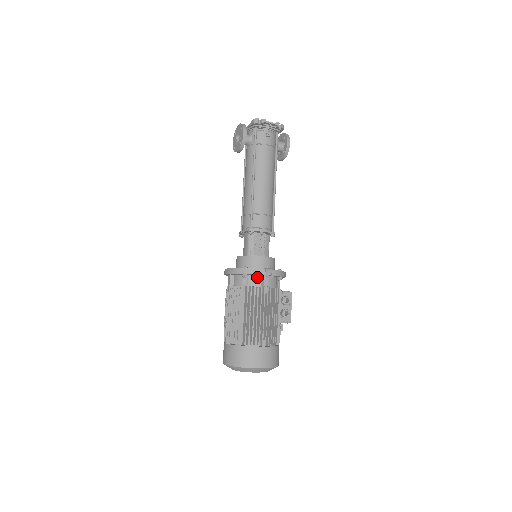
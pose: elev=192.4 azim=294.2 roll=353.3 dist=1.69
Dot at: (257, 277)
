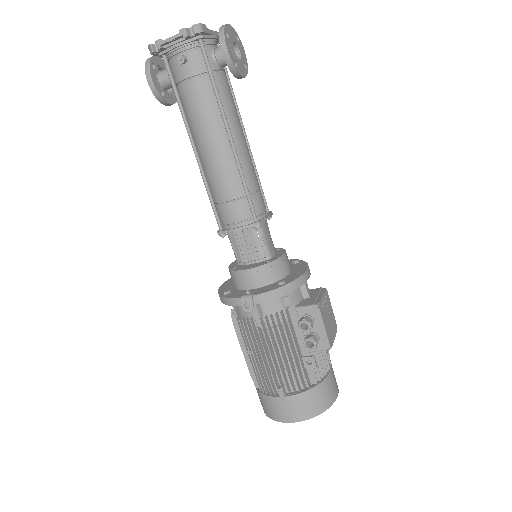
Dot at: occluded
